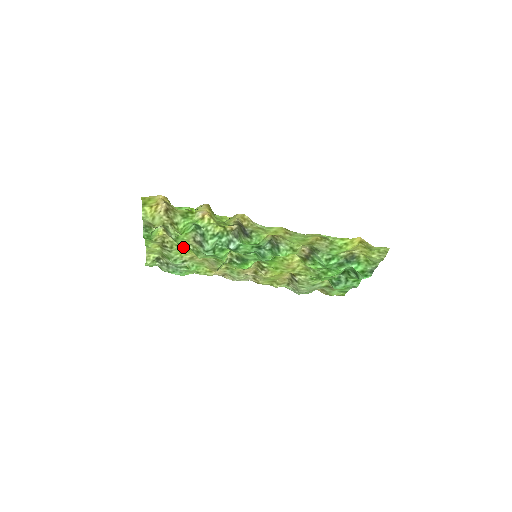
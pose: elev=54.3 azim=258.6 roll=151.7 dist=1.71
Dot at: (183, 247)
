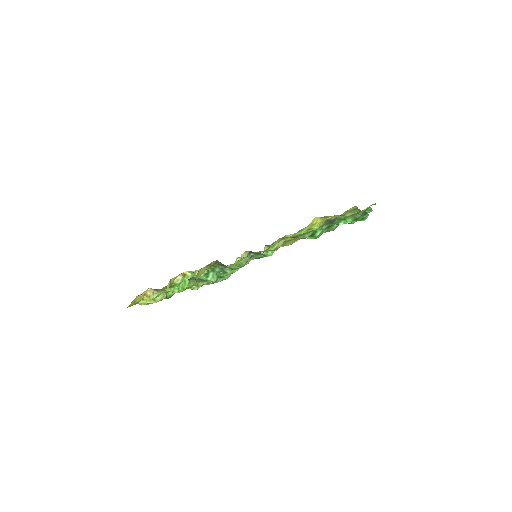
Dot at: occluded
